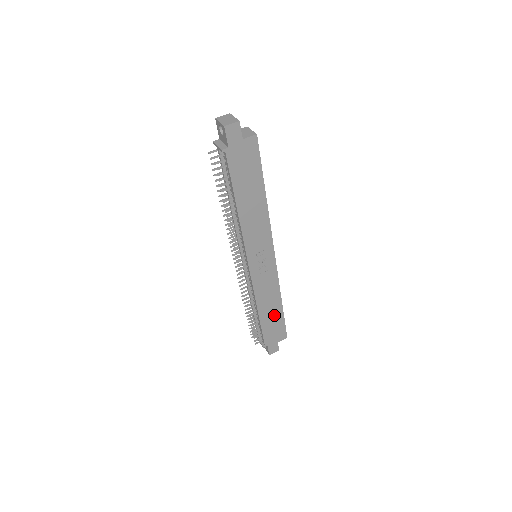
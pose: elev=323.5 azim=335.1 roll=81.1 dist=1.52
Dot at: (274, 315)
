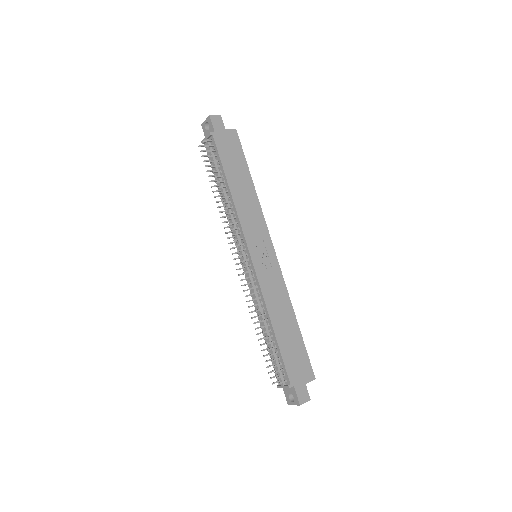
Dot at: (291, 335)
